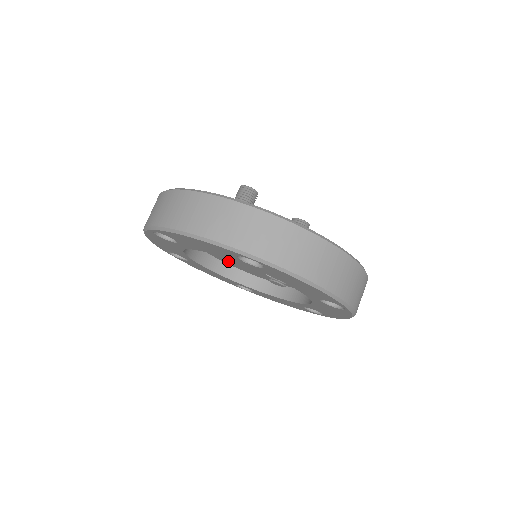
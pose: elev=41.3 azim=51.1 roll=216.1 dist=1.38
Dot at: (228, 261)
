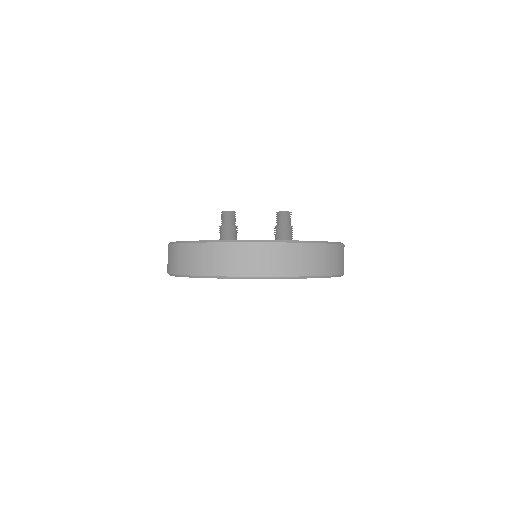
Dot at: occluded
